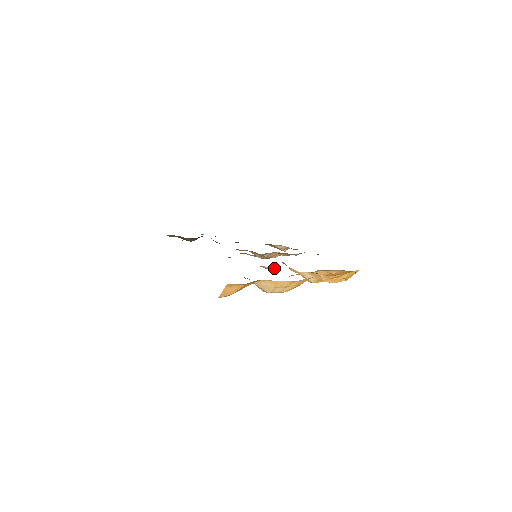
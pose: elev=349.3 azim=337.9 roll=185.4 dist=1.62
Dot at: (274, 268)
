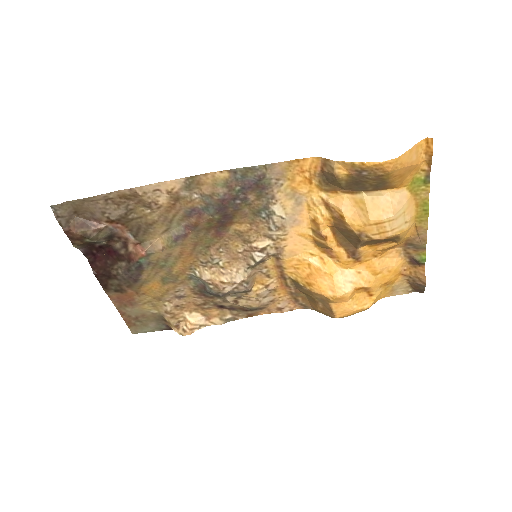
Dot at: (334, 239)
